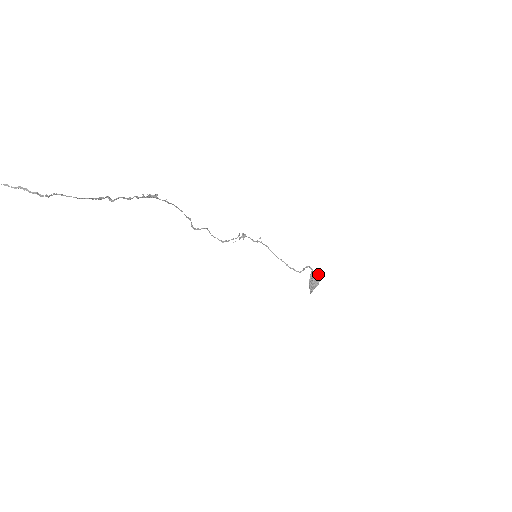
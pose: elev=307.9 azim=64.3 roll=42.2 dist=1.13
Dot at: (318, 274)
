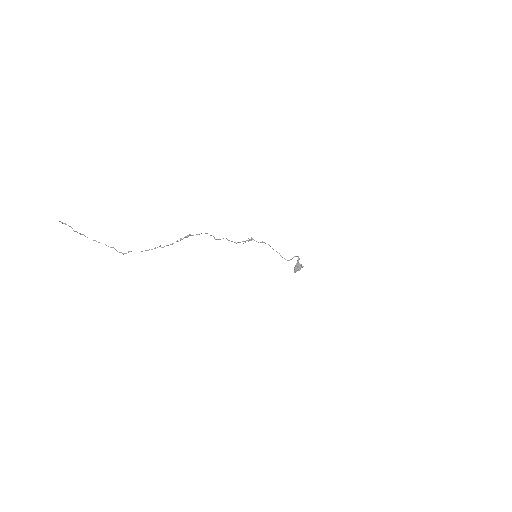
Dot at: (301, 264)
